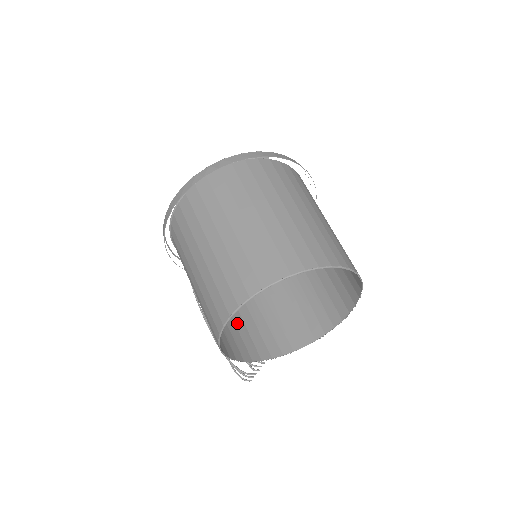
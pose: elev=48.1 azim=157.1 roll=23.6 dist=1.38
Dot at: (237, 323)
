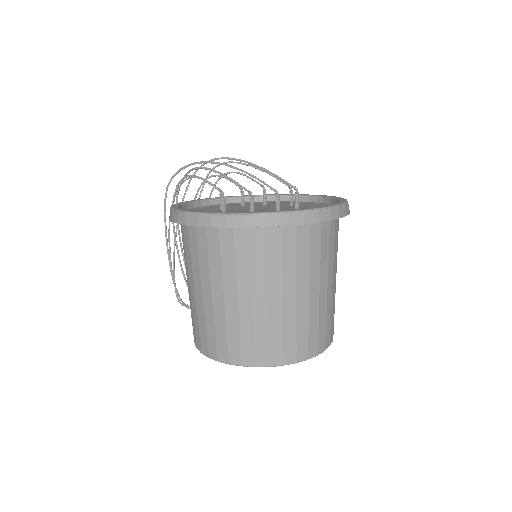
Dot at: occluded
